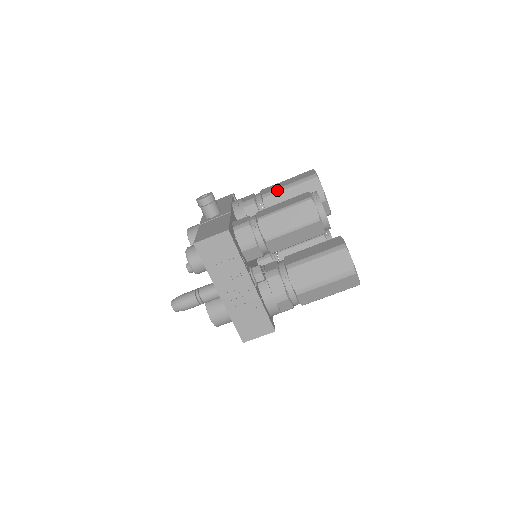
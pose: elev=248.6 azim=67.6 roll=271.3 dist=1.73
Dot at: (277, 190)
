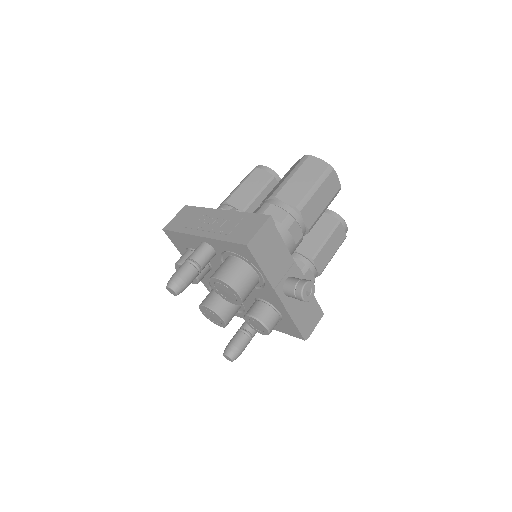
Dot at: occluded
